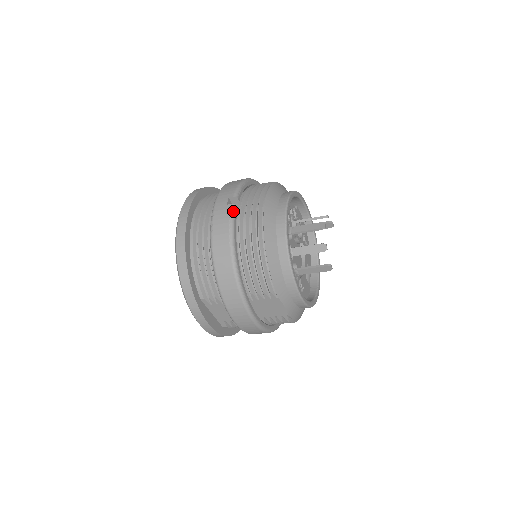
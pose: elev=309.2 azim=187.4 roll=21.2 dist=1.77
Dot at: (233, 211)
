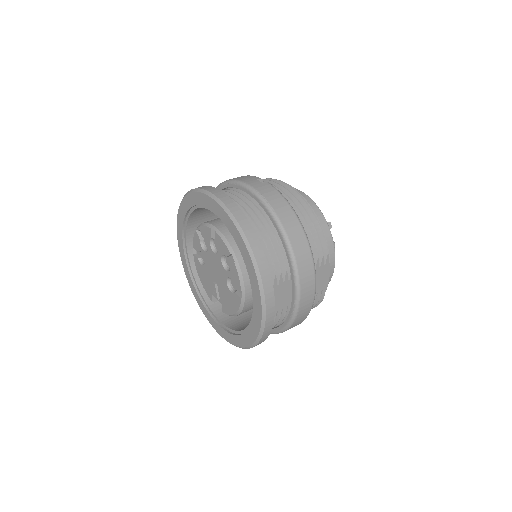
Dot at: occluded
